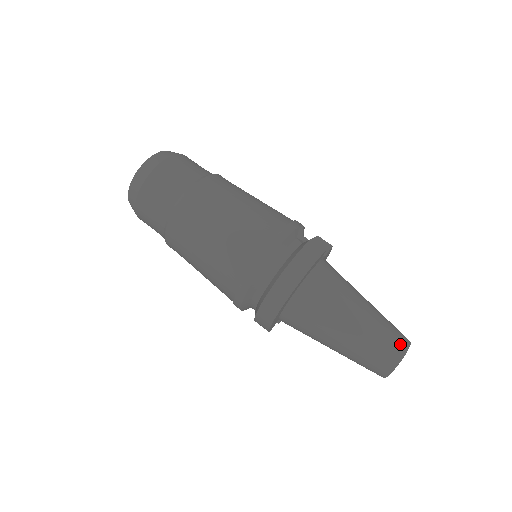
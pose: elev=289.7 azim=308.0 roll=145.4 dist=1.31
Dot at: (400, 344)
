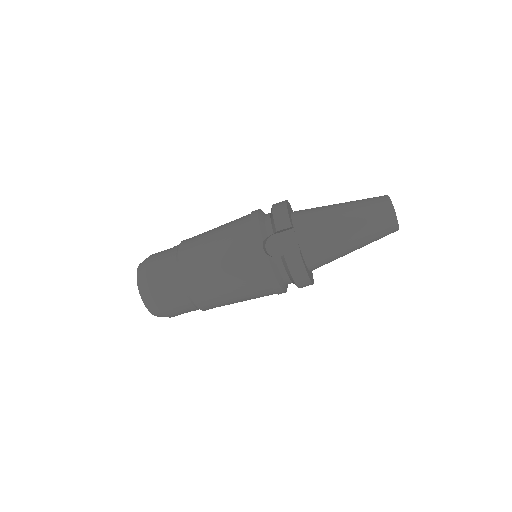
Dot at: (390, 224)
